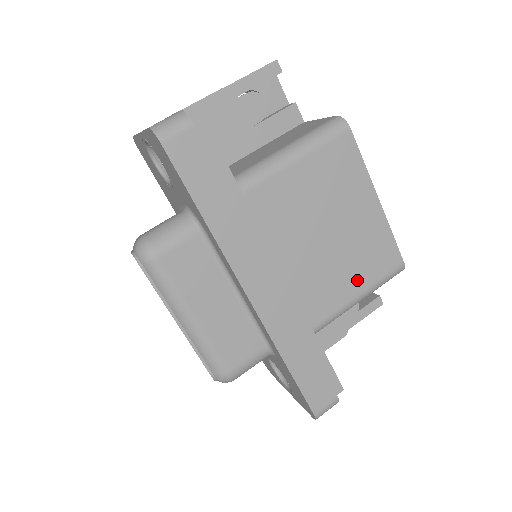
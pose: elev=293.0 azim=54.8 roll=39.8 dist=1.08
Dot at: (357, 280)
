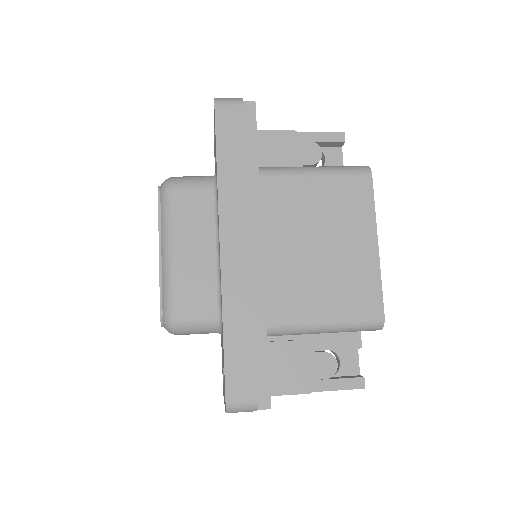
Dot at: (329, 304)
